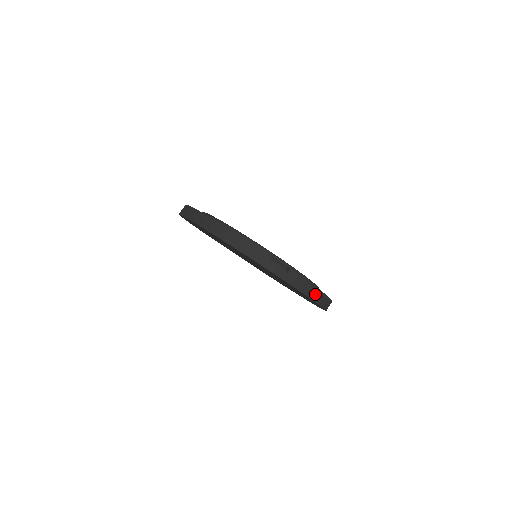
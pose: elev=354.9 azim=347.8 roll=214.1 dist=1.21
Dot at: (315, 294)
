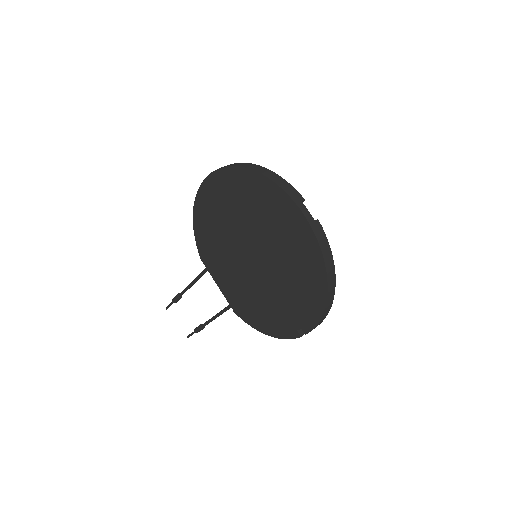
Dot at: (330, 264)
